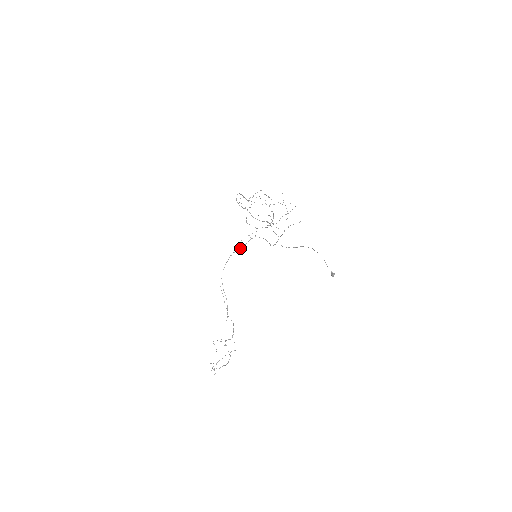
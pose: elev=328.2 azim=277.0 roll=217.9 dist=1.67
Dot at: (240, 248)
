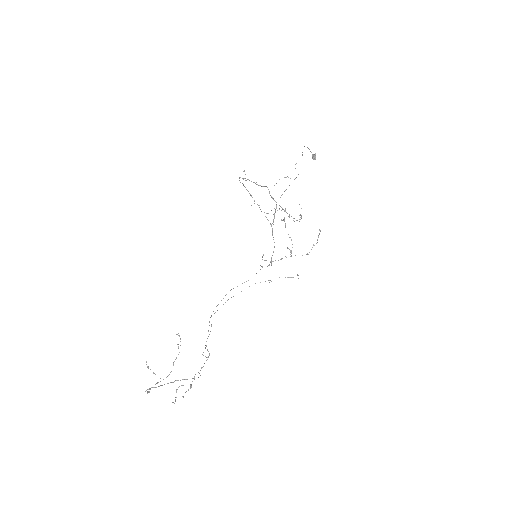
Dot at: (248, 280)
